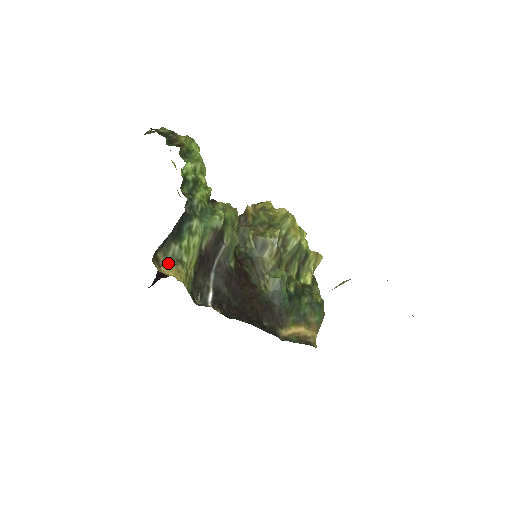
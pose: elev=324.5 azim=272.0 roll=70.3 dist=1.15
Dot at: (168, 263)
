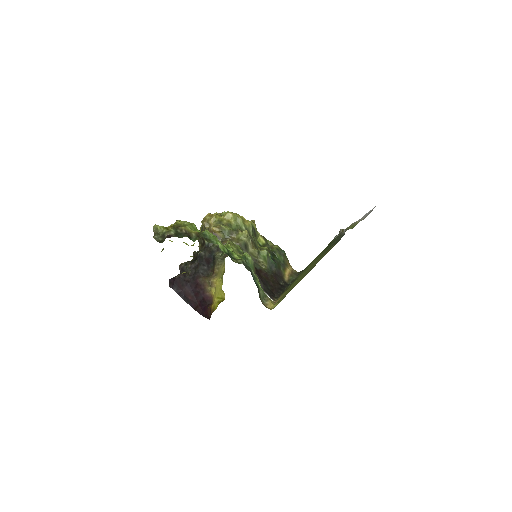
Dot at: (266, 302)
